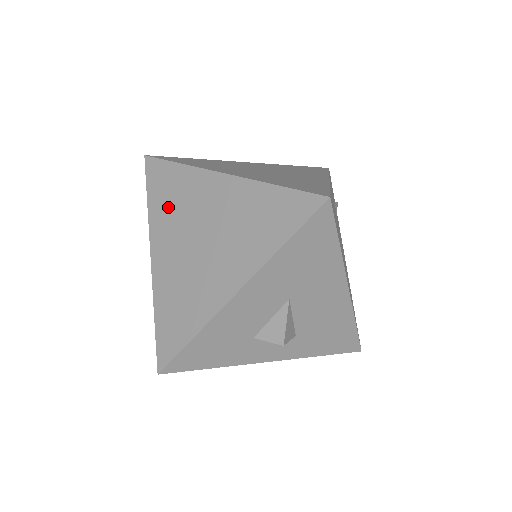
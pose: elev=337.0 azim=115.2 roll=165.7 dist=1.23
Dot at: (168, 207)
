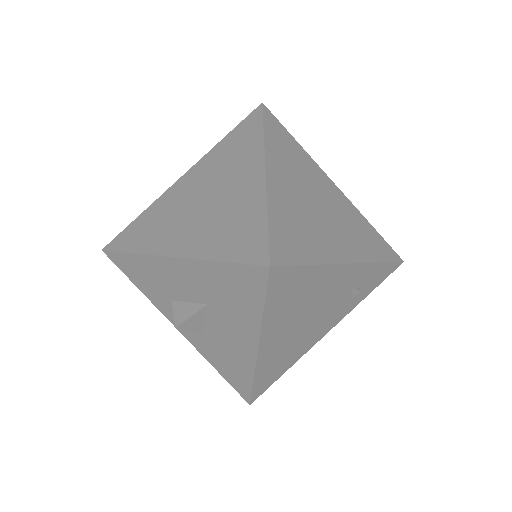
Dot at: (224, 154)
